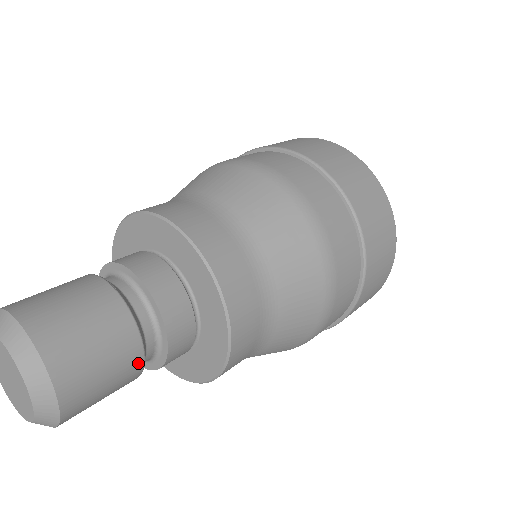
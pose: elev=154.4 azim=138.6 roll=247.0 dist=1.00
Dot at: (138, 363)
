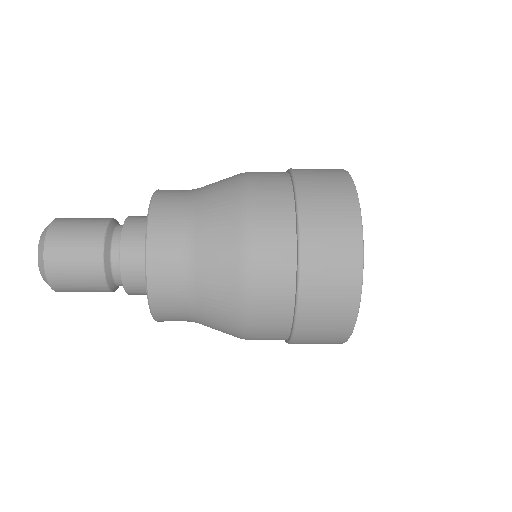
Dot at: (102, 226)
